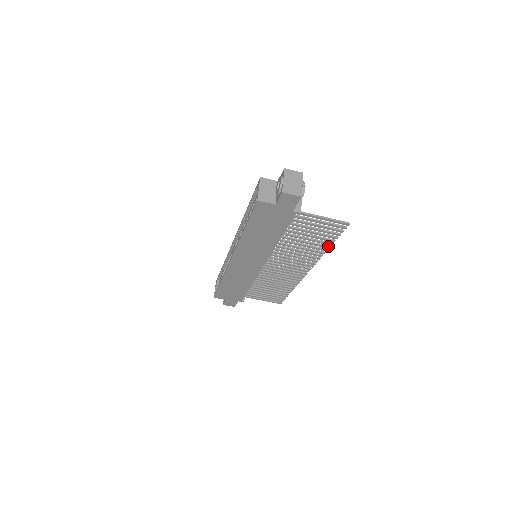
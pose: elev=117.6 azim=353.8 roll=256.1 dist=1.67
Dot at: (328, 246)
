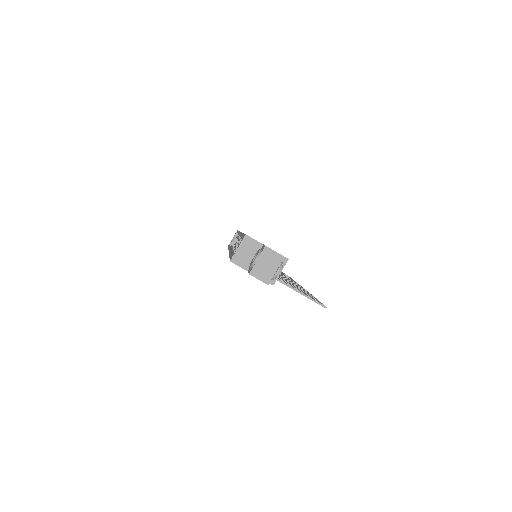
Dot at: occluded
